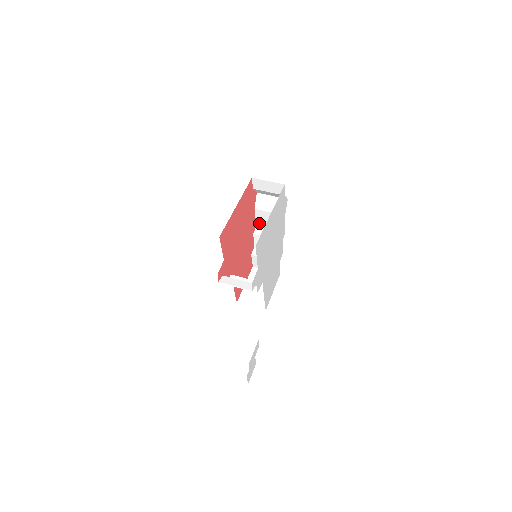
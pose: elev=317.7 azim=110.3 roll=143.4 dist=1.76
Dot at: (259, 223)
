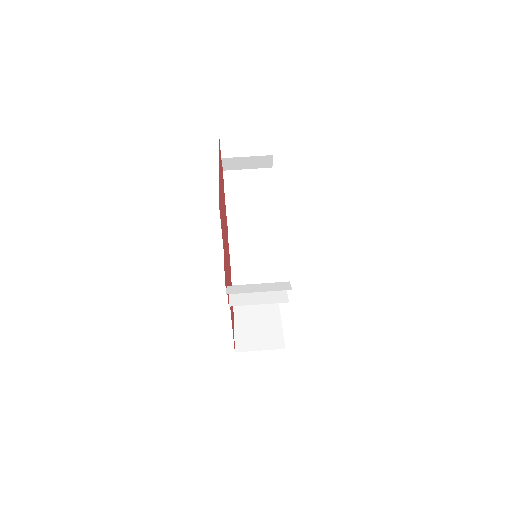
Dot at: (232, 222)
